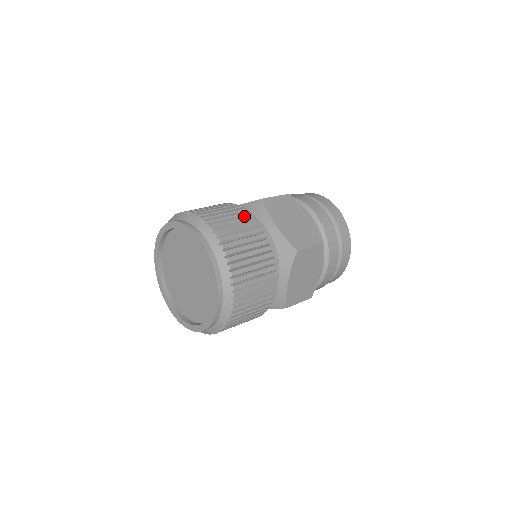
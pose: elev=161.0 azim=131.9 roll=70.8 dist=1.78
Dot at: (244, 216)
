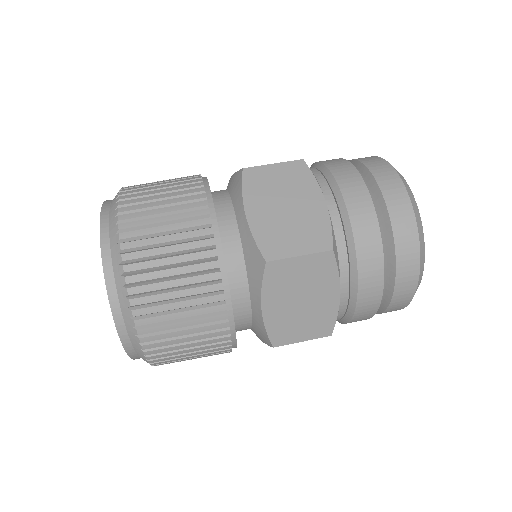
Dot at: (188, 197)
